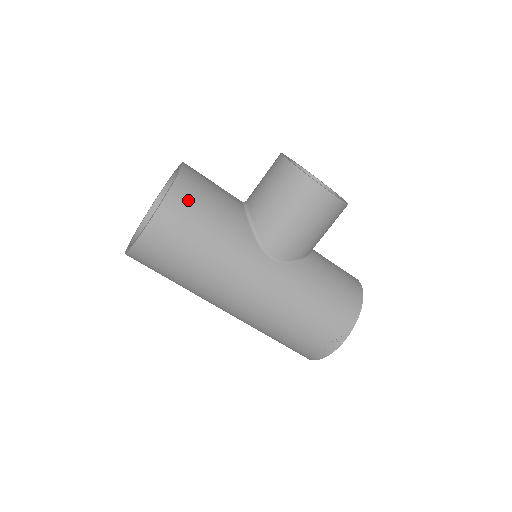
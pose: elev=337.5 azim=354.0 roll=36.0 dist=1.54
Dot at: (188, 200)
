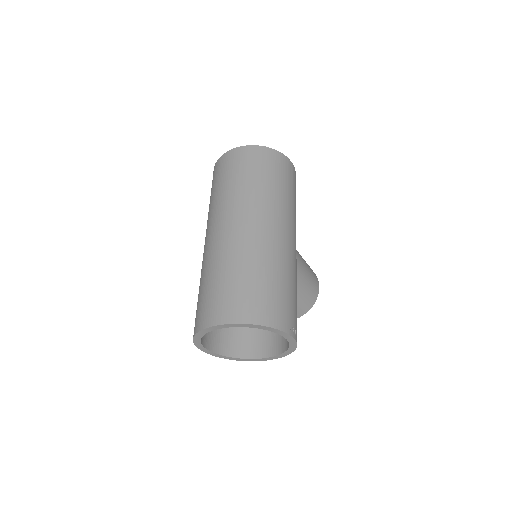
Dot at: occluded
